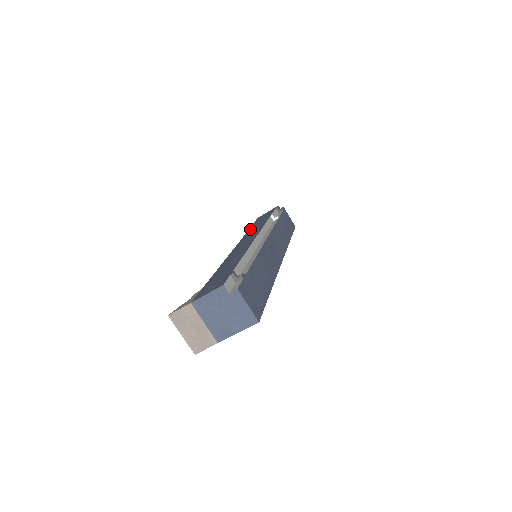
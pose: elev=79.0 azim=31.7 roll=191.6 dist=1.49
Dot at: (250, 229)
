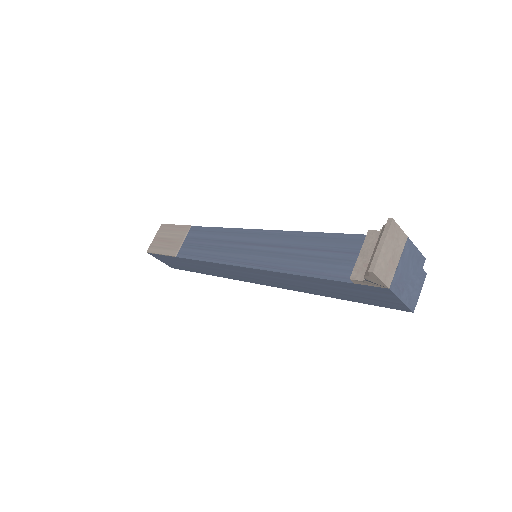
Dot at: occluded
